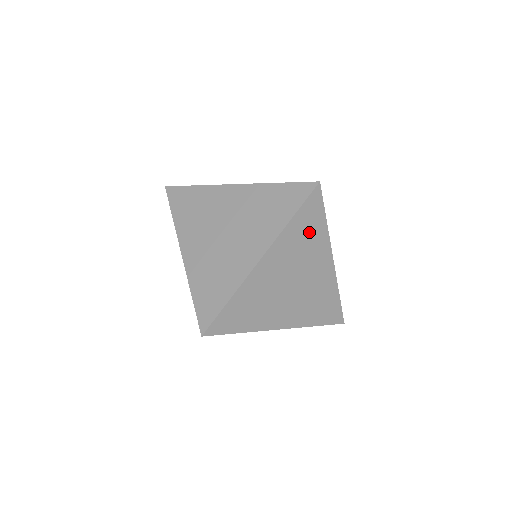
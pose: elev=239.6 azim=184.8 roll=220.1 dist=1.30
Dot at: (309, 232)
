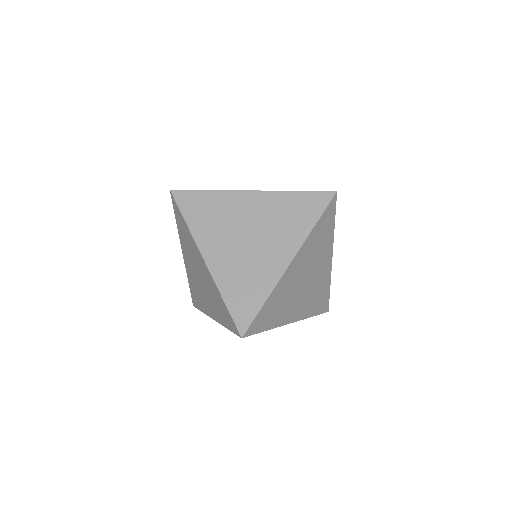
Dot at: (323, 235)
